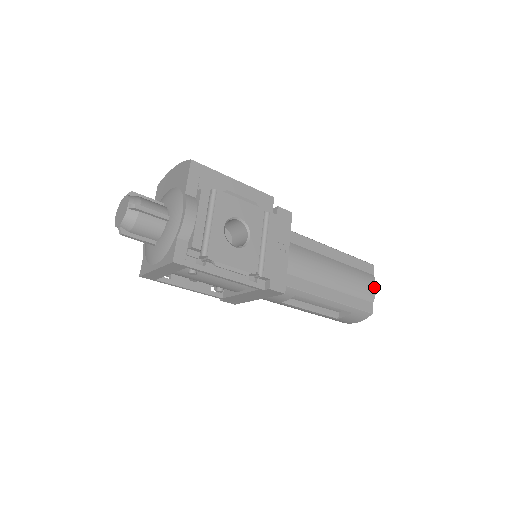
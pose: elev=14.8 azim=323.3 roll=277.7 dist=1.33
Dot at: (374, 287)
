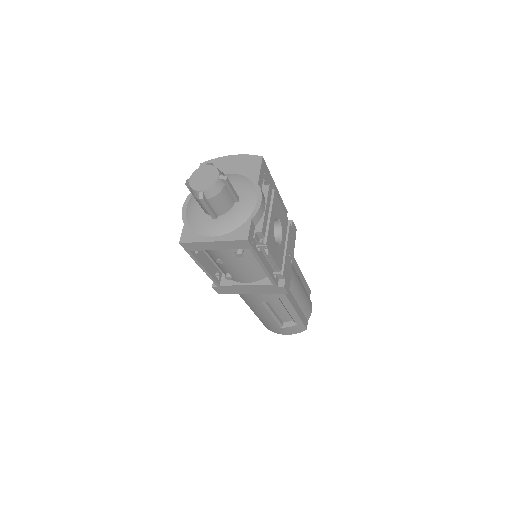
Dot at: (311, 308)
